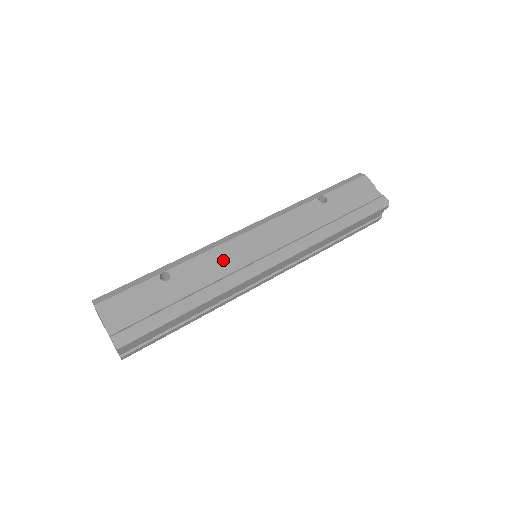
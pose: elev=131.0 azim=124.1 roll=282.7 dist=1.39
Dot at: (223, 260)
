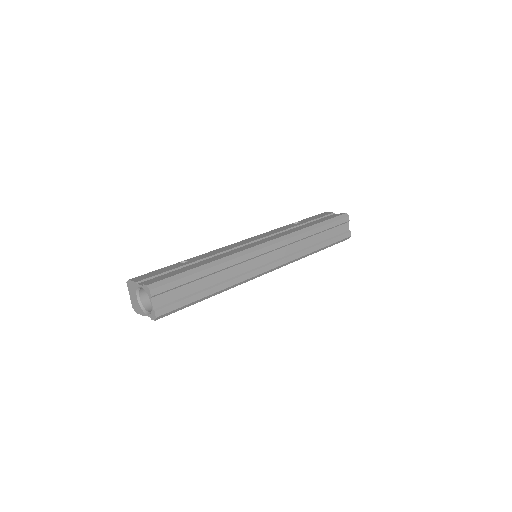
Dot at: (228, 249)
